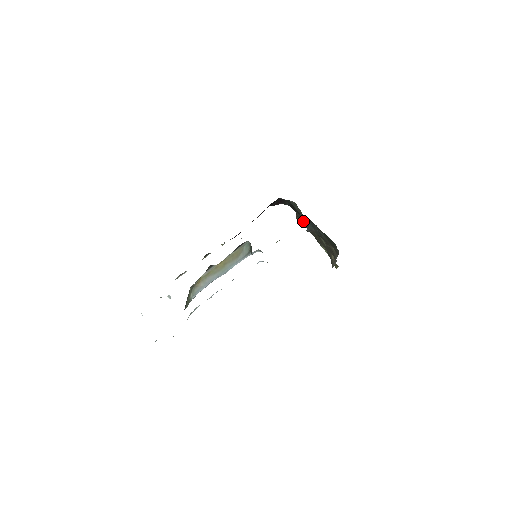
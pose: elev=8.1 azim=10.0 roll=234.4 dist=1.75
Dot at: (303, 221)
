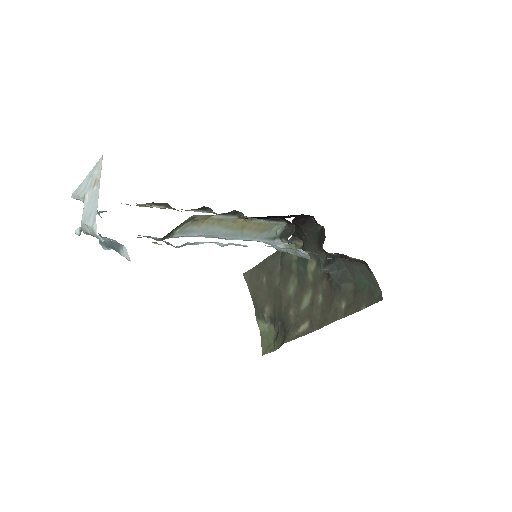
Dot at: (262, 278)
